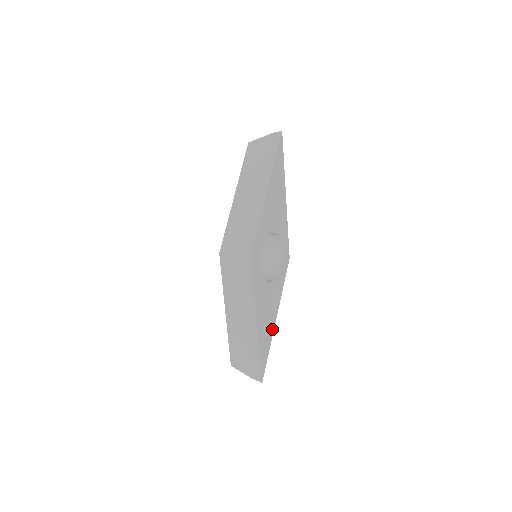
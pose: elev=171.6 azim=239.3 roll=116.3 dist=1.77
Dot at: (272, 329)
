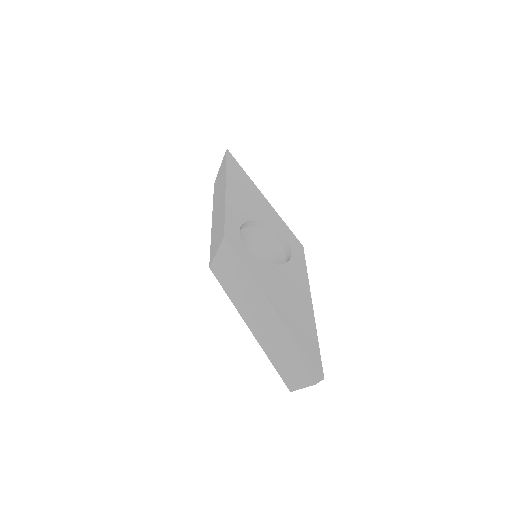
Dot at: (310, 315)
